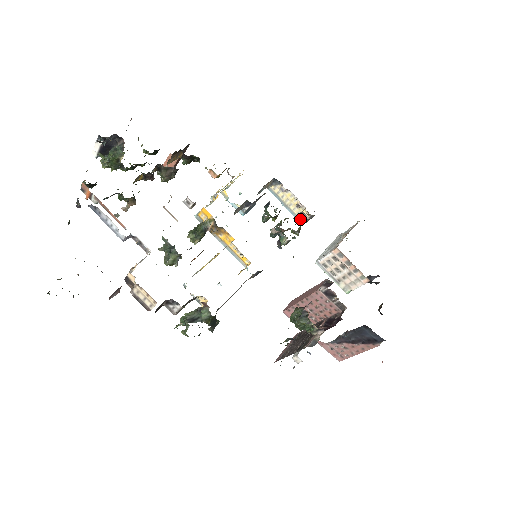
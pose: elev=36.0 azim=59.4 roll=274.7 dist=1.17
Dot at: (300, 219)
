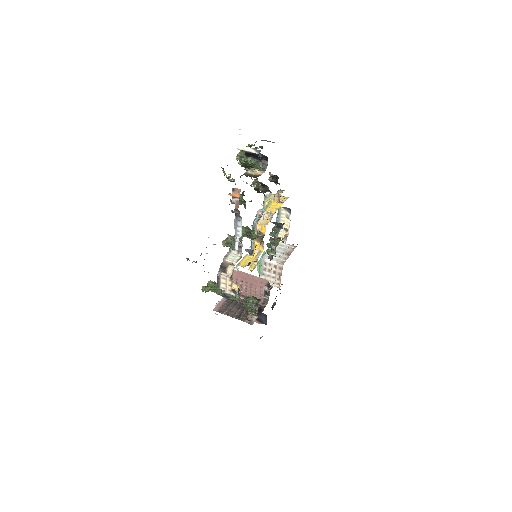
Dot at: (278, 234)
